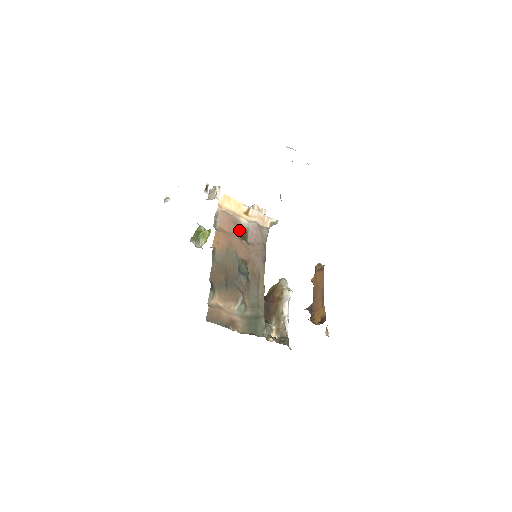
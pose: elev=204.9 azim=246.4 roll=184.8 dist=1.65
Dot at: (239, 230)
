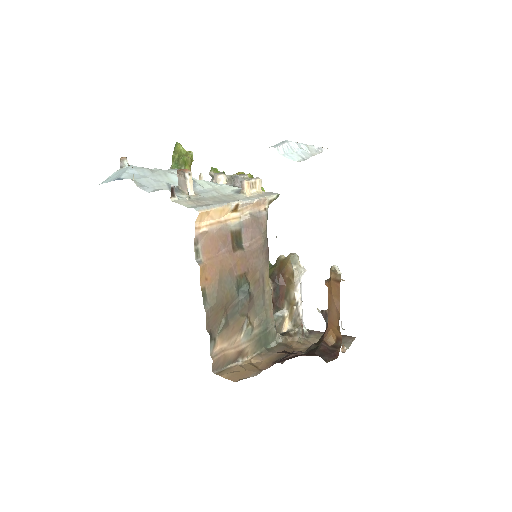
Dot at: (229, 240)
